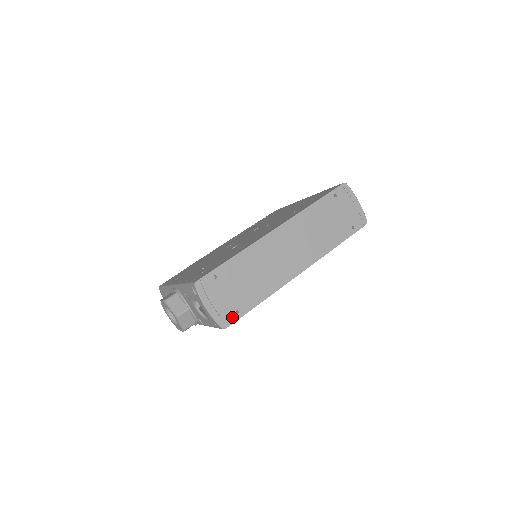
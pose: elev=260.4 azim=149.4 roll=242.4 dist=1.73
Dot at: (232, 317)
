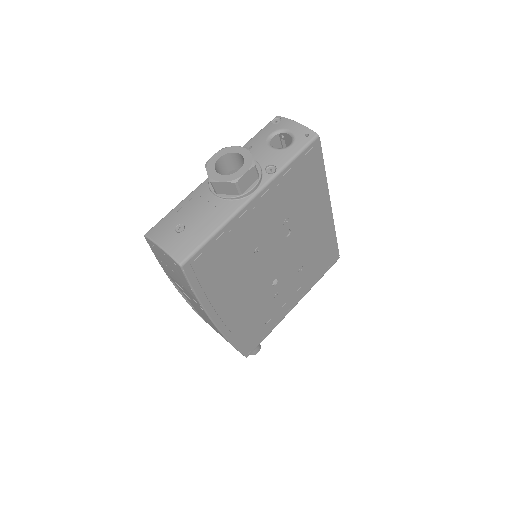
Dot at: occluded
